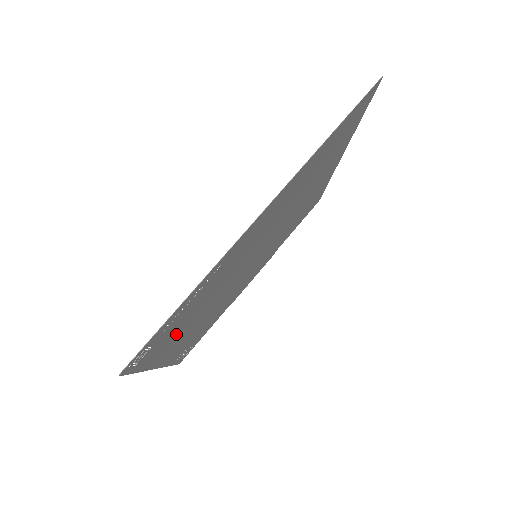
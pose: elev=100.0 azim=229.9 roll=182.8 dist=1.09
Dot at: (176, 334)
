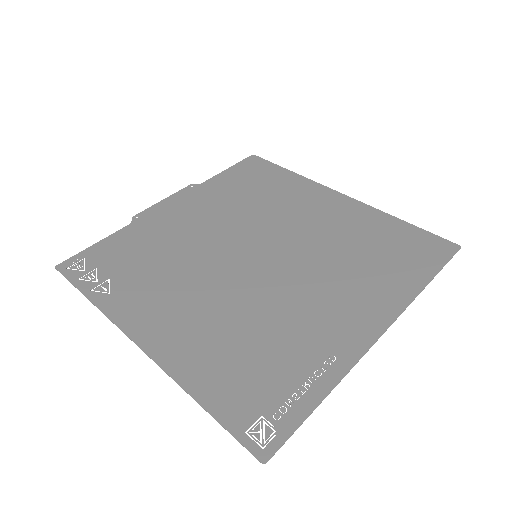
Dot at: (224, 360)
